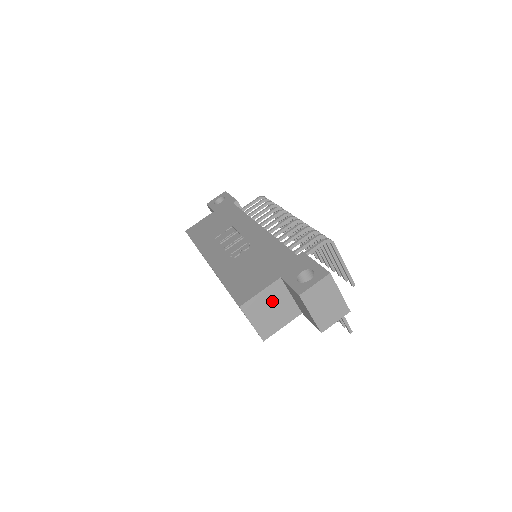
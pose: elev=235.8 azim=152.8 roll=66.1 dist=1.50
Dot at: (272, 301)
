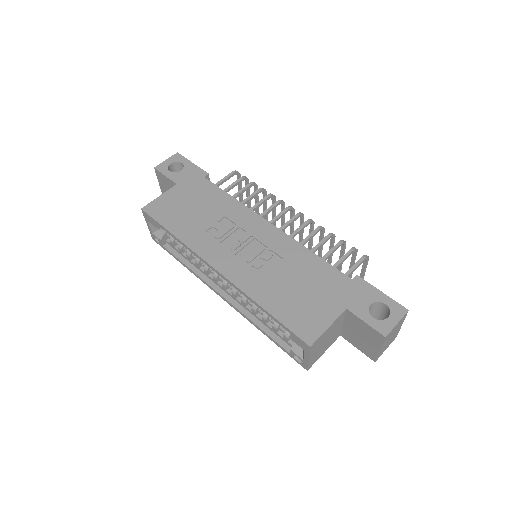
Dot at: (331, 332)
